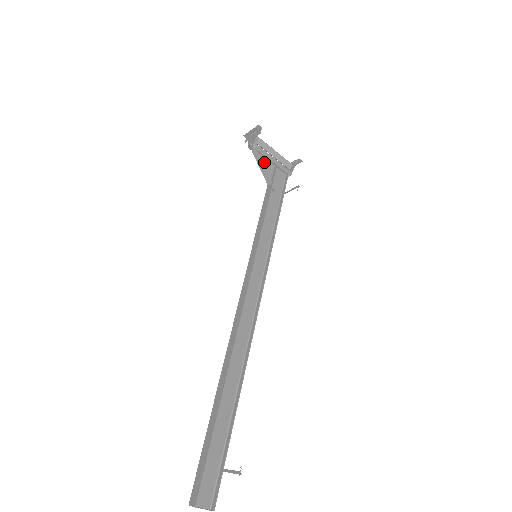
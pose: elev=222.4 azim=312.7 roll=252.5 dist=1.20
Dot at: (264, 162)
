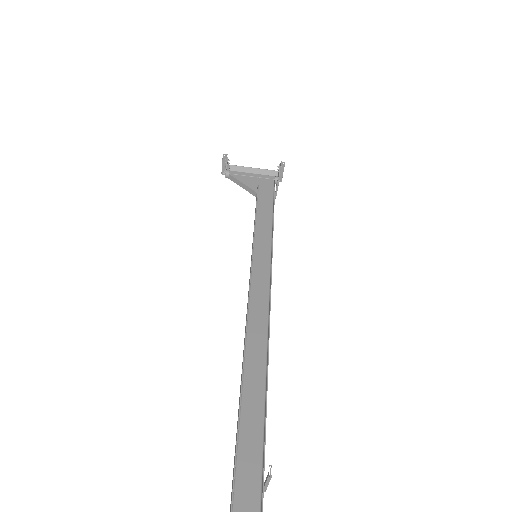
Dot at: (244, 181)
